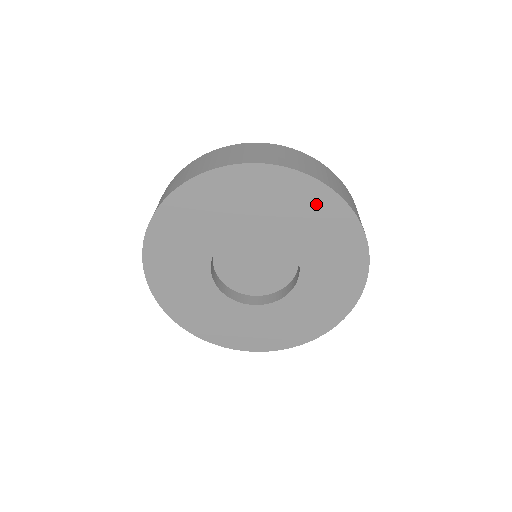
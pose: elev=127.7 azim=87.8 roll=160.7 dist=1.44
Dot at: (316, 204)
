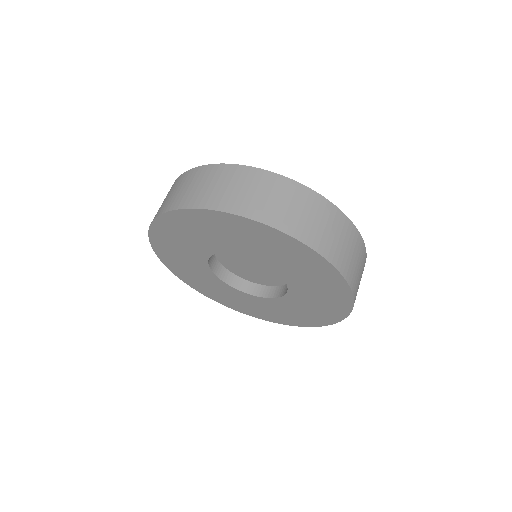
Dot at: (315, 267)
